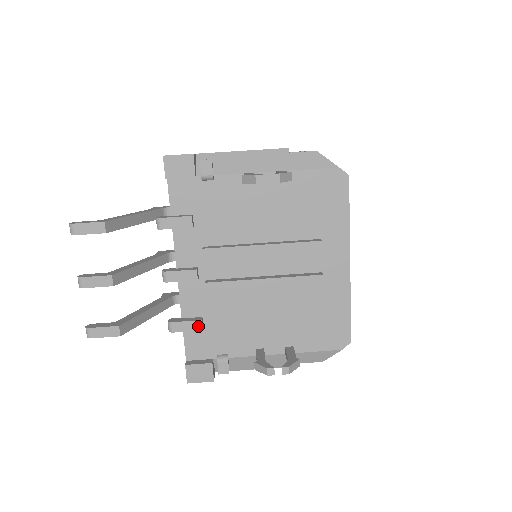
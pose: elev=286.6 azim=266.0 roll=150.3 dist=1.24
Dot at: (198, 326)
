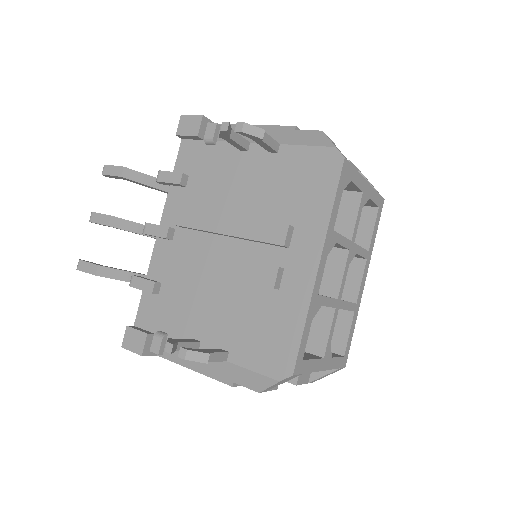
Dot at: (150, 287)
